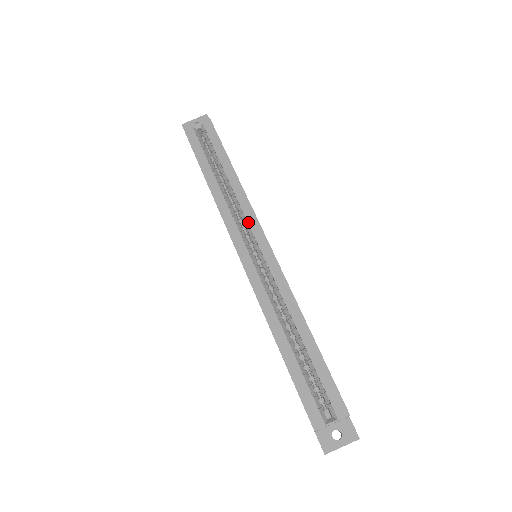
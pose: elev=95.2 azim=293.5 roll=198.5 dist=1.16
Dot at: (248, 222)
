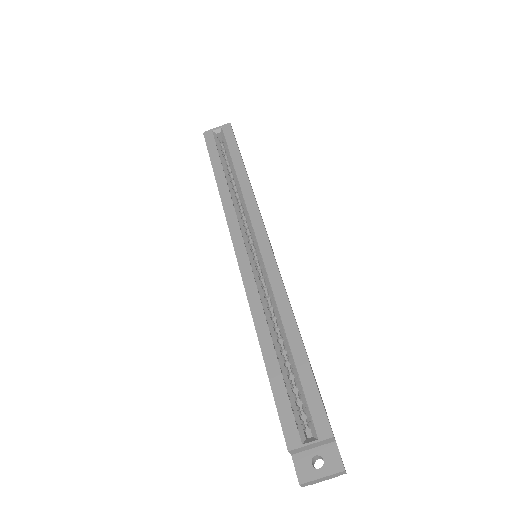
Dot at: (251, 219)
